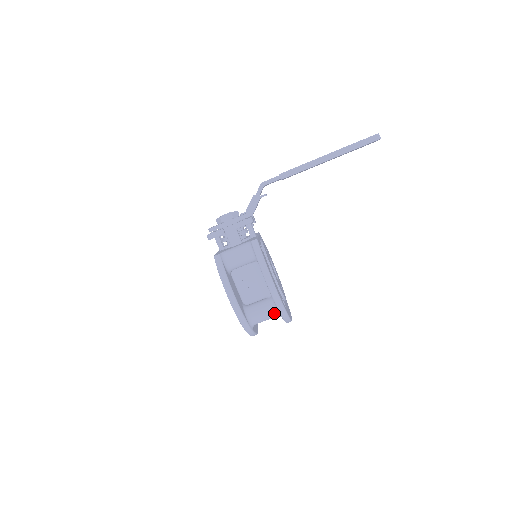
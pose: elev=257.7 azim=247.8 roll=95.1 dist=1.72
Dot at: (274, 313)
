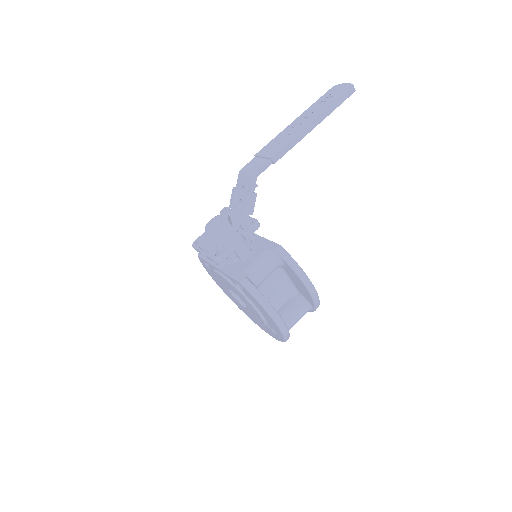
Dot at: (306, 311)
